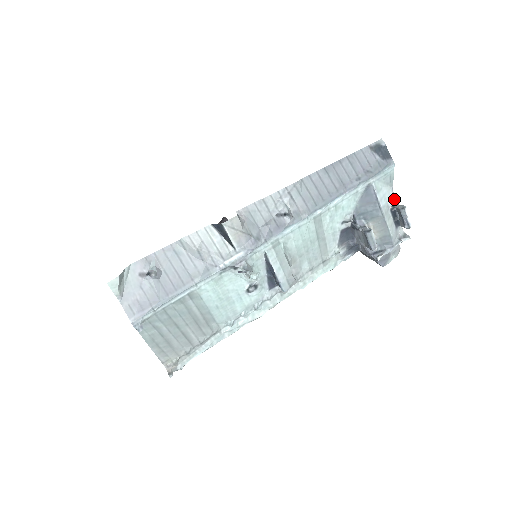
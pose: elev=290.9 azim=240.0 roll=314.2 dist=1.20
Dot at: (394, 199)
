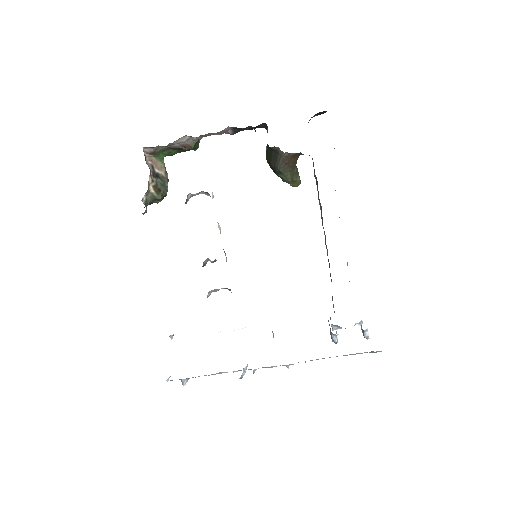
Dot at: occluded
